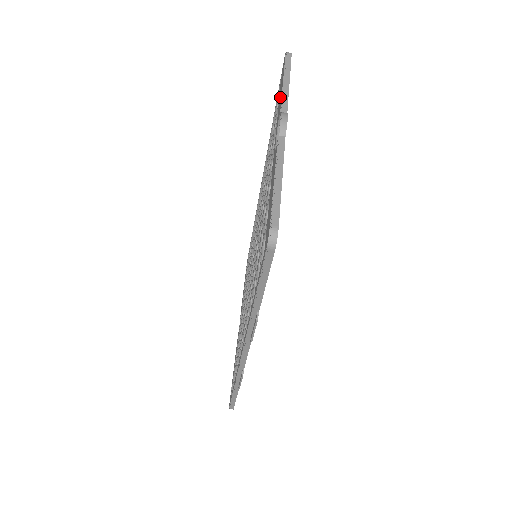
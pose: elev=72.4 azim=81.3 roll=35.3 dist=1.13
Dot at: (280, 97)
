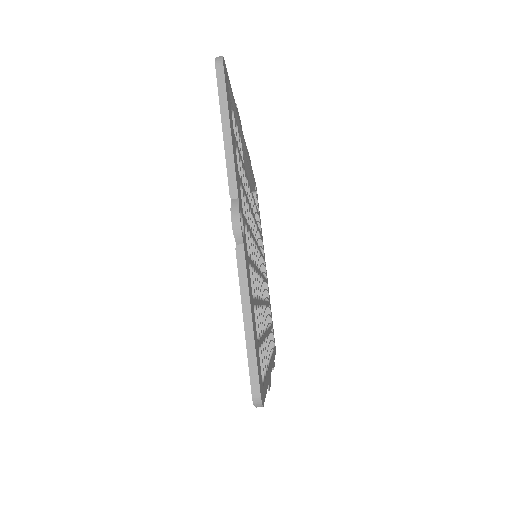
Dot at: occluded
